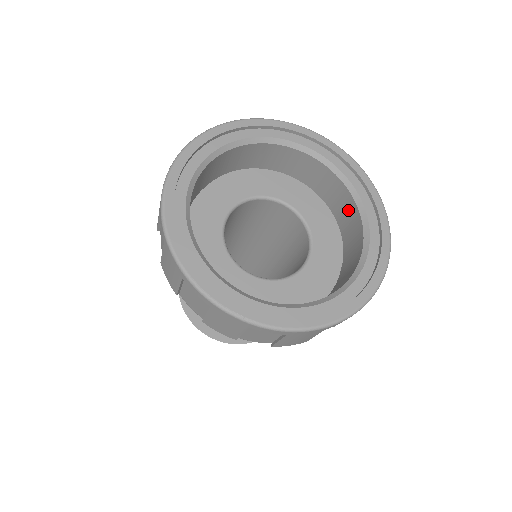
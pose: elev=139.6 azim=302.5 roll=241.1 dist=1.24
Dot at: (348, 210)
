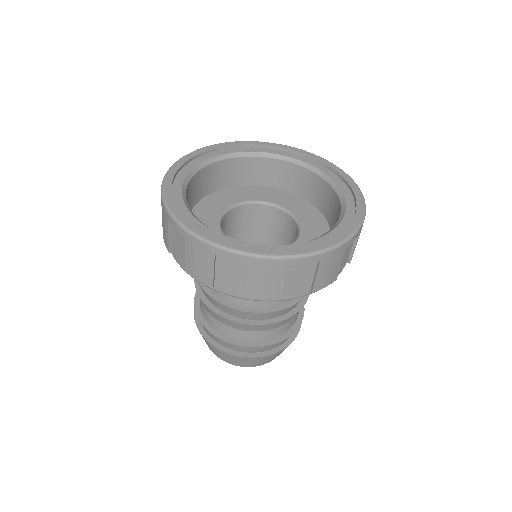
Dot at: (334, 205)
